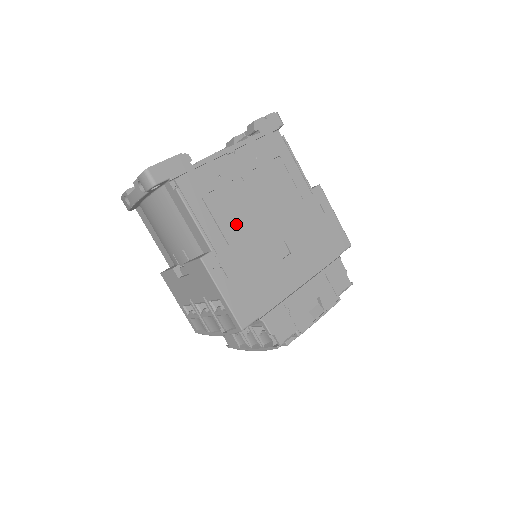
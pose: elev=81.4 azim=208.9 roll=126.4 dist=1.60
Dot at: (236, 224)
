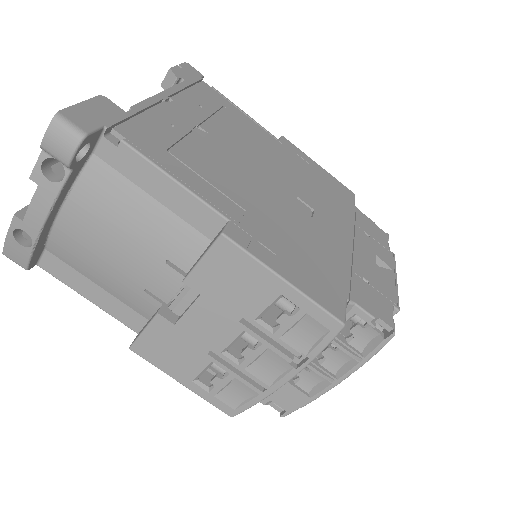
Dot at: (233, 182)
